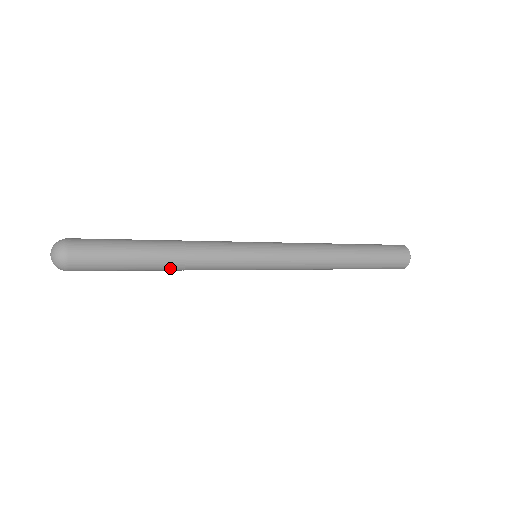
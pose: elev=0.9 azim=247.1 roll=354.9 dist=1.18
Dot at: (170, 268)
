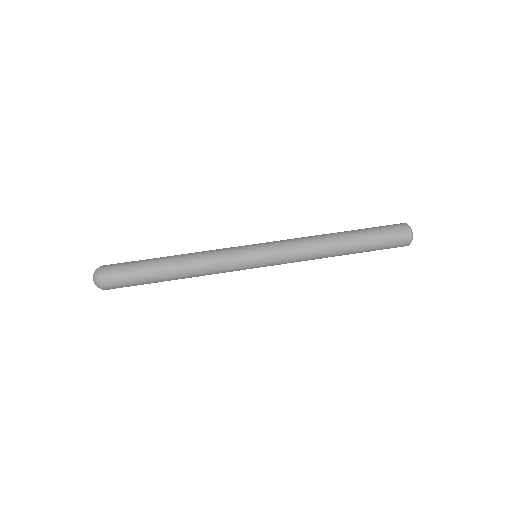
Dot at: (182, 278)
